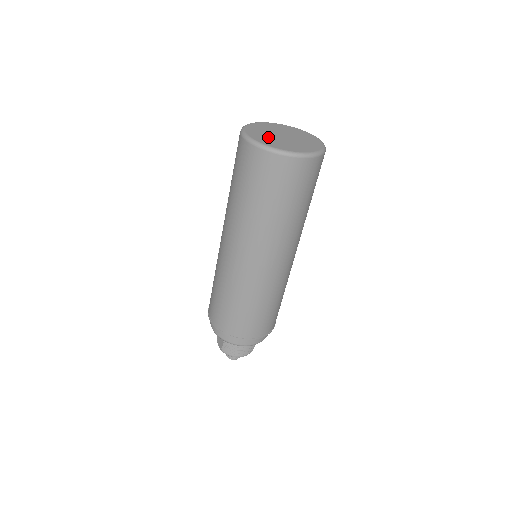
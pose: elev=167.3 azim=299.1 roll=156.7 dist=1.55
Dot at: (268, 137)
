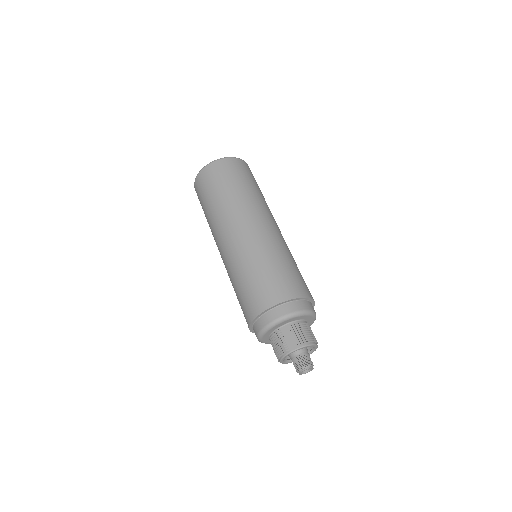
Dot at: occluded
